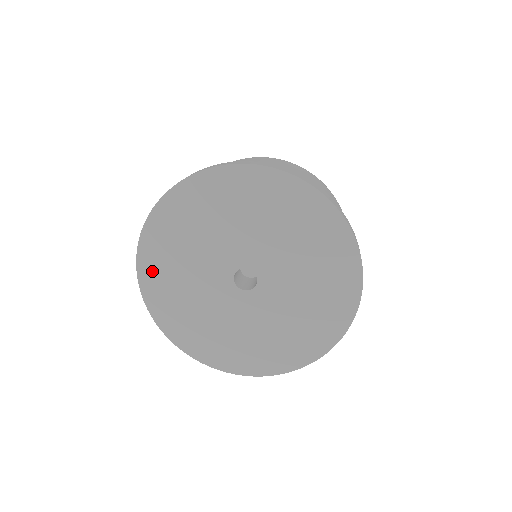
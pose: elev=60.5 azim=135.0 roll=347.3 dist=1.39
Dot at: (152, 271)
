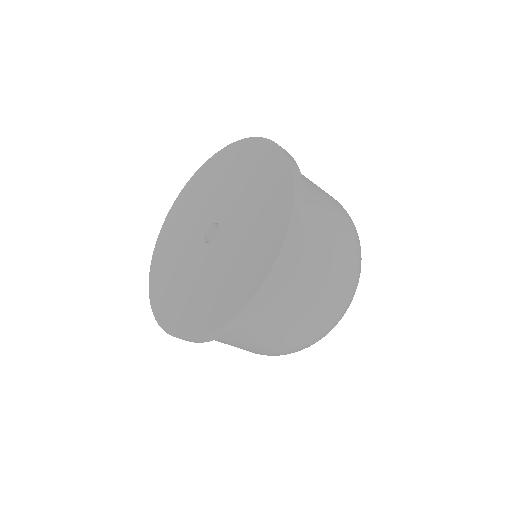
Dot at: (165, 310)
